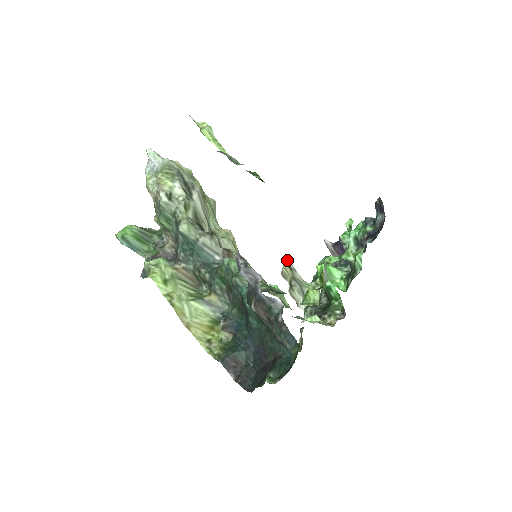
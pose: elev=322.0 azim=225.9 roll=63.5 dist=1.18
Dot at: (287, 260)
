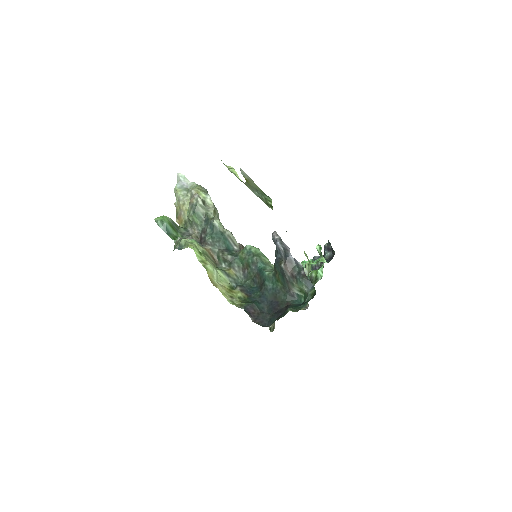
Dot at: occluded
